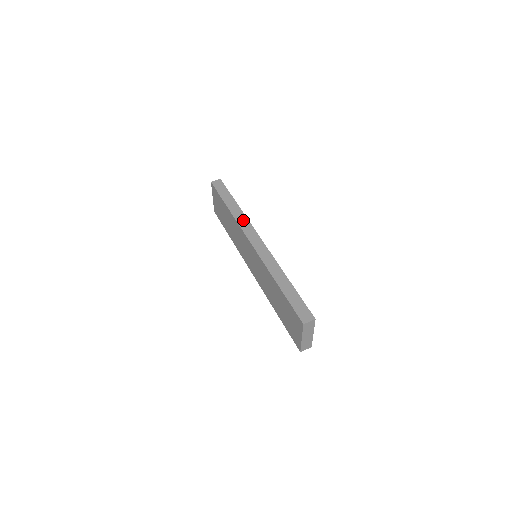
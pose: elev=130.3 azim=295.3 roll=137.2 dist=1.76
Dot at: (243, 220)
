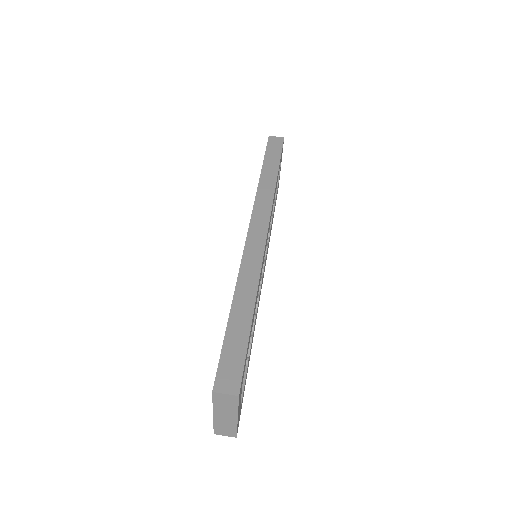
Dot at: (266, 196)
